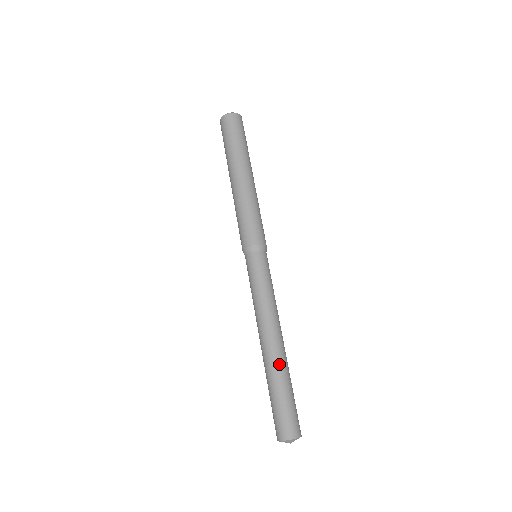
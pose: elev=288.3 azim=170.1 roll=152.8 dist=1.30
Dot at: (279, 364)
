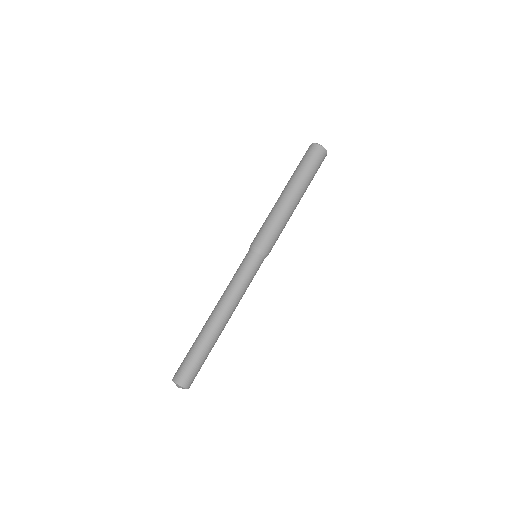
Dot at: (205, 332)
